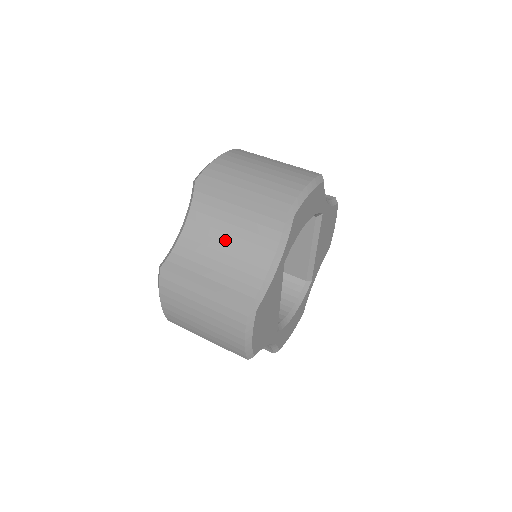
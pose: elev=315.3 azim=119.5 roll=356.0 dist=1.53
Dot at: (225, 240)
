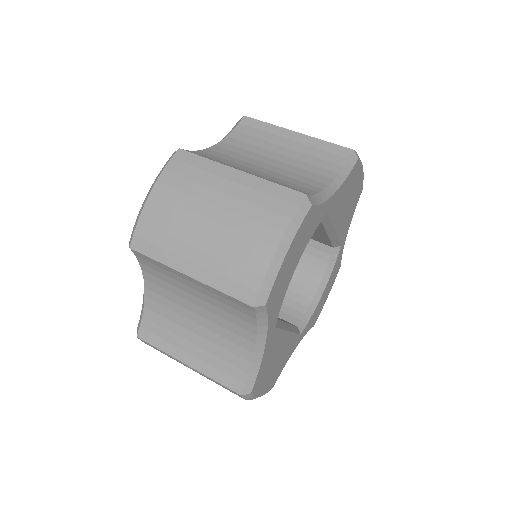
Dot at: (194, 310)
